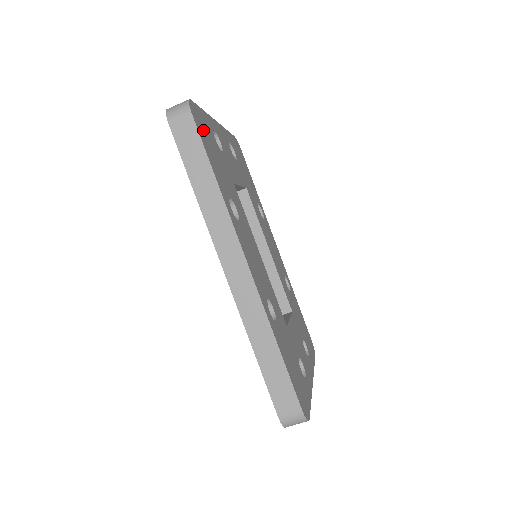
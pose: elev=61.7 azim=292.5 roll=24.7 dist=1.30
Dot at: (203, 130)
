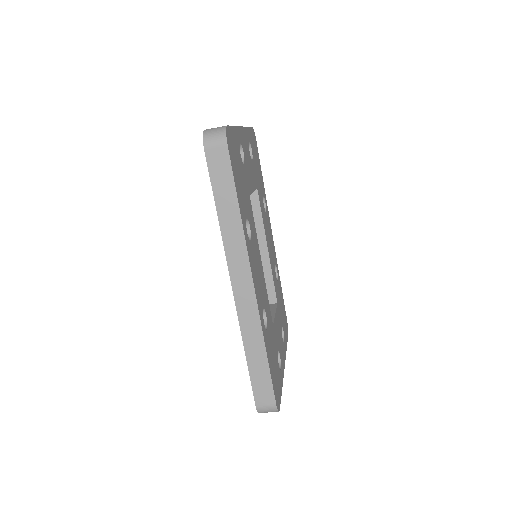
Dot at: (233, 155)
